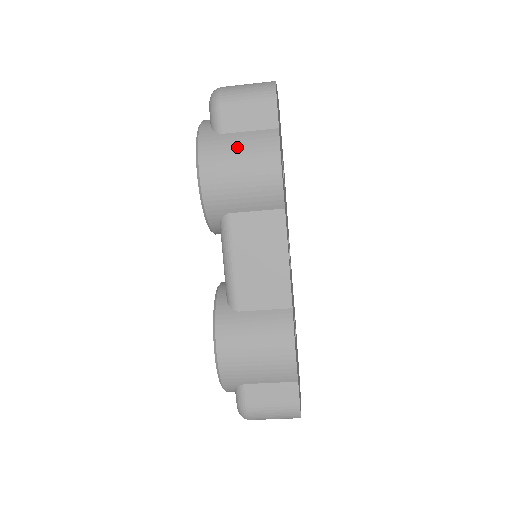
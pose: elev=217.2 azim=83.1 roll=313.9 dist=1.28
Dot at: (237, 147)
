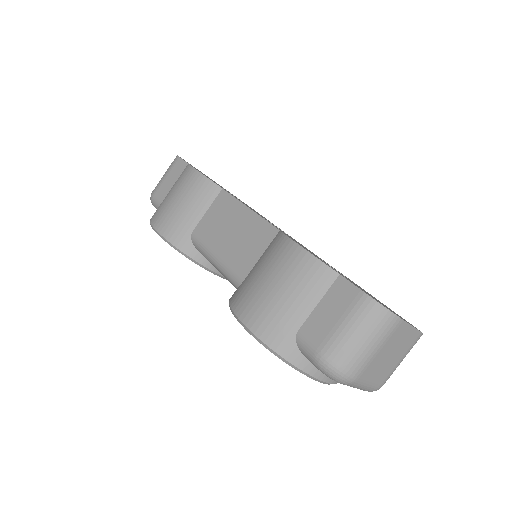
Dot at: (168, 194)
